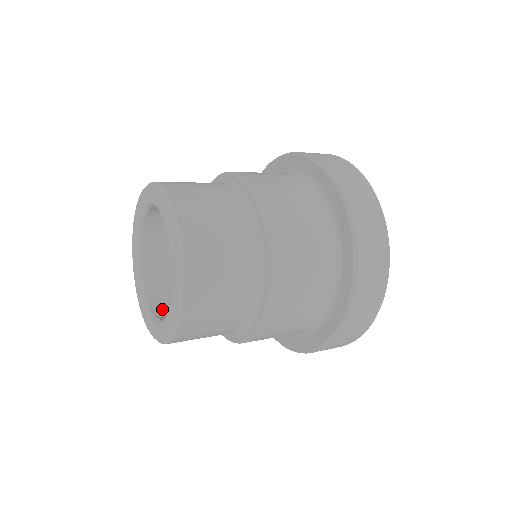
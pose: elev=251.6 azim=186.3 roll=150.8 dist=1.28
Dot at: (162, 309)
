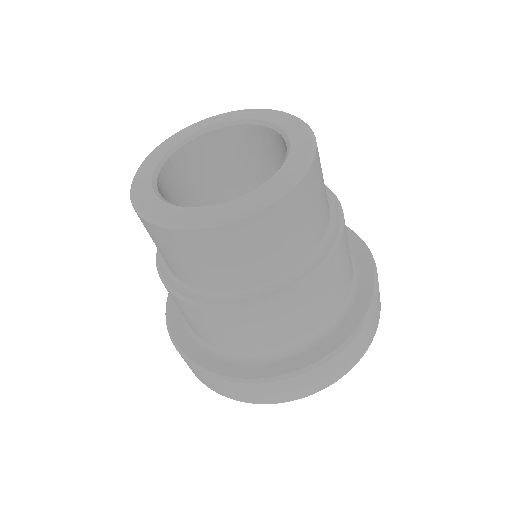
Dot at: occluded
